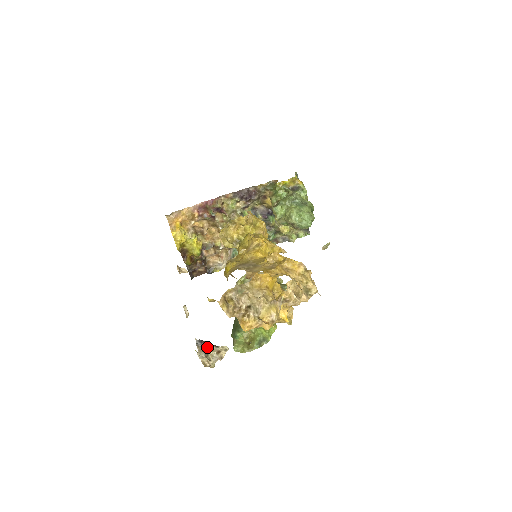
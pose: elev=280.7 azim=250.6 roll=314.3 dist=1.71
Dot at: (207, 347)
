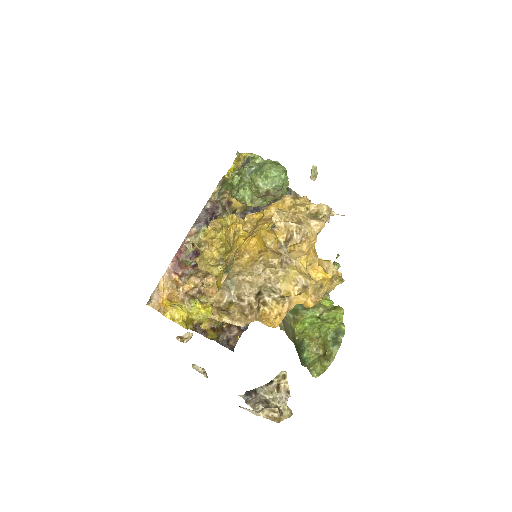
Dot at: (261, 394)
